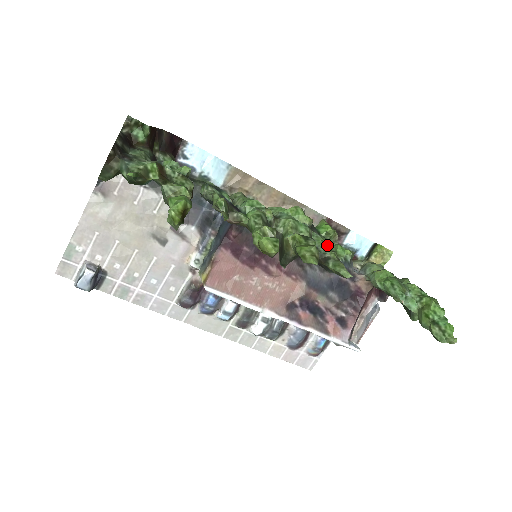
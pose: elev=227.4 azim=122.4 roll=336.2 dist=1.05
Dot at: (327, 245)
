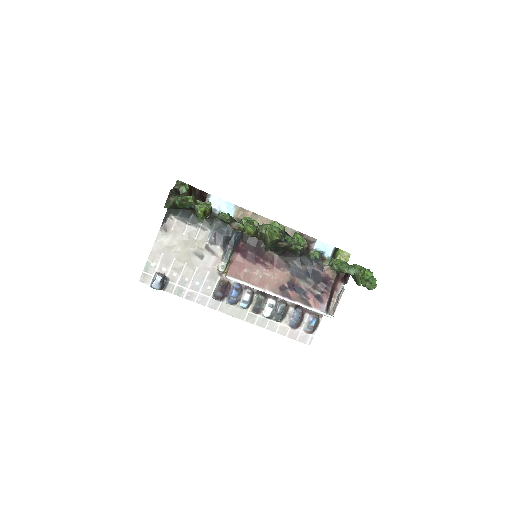
Dot at: (294, 240)
